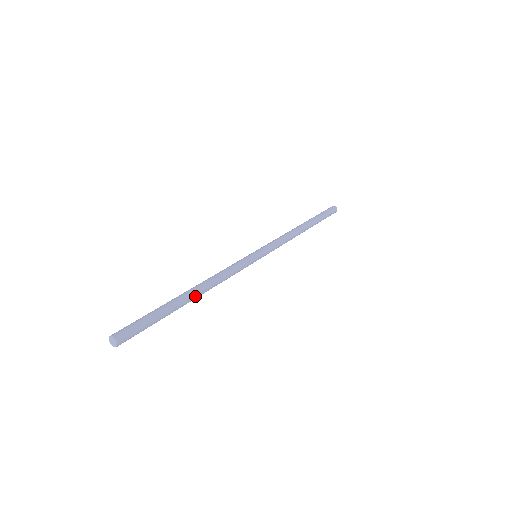
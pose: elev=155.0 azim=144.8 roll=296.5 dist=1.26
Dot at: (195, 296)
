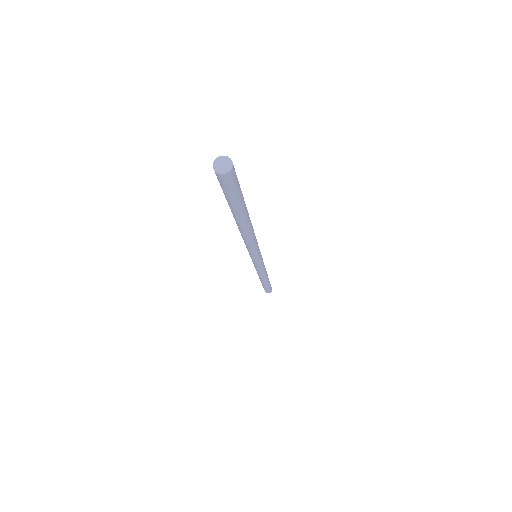
Dot at: (250, 221)
